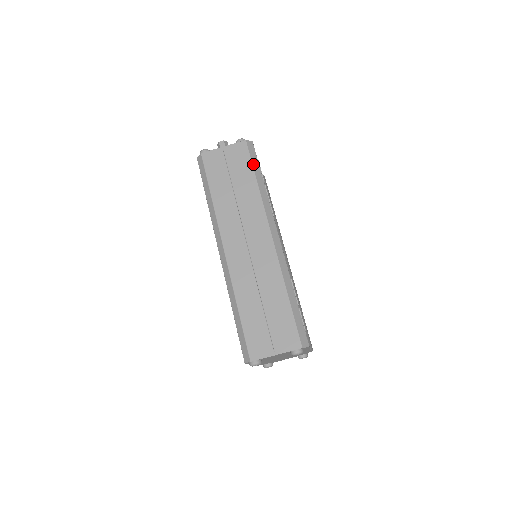
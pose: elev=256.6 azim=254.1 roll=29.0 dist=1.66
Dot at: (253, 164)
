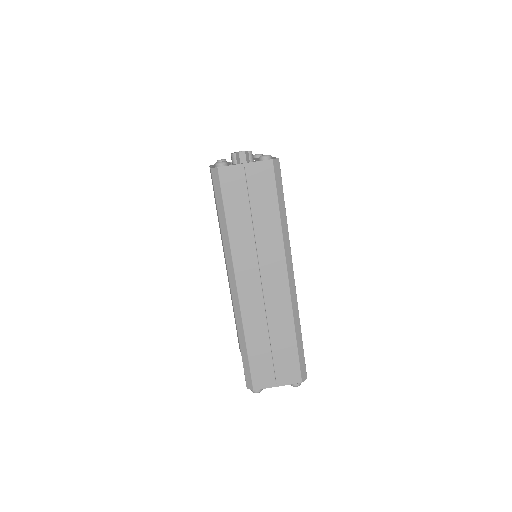
Dot at: (277, 191)
